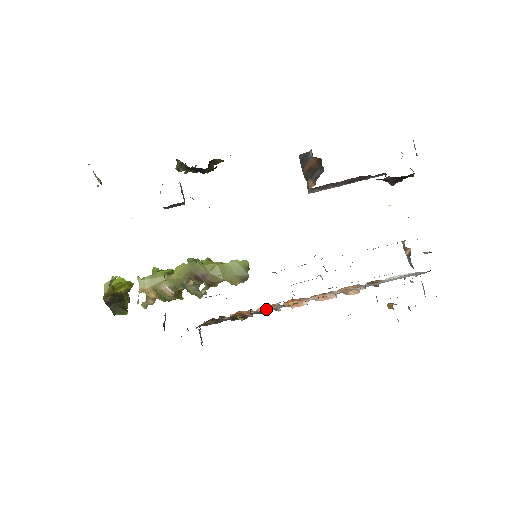
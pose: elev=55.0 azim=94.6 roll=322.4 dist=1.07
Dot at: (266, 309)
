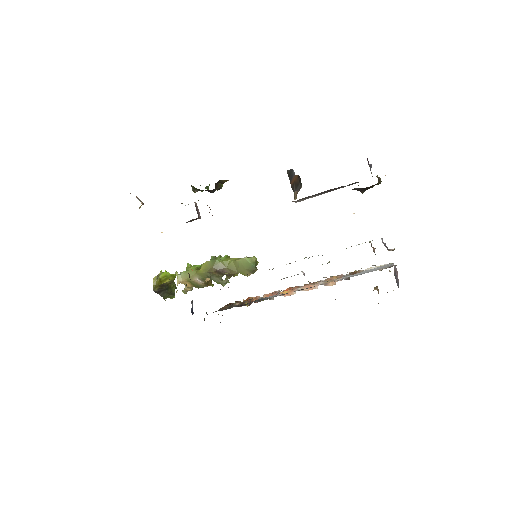
Dot at: occluded
